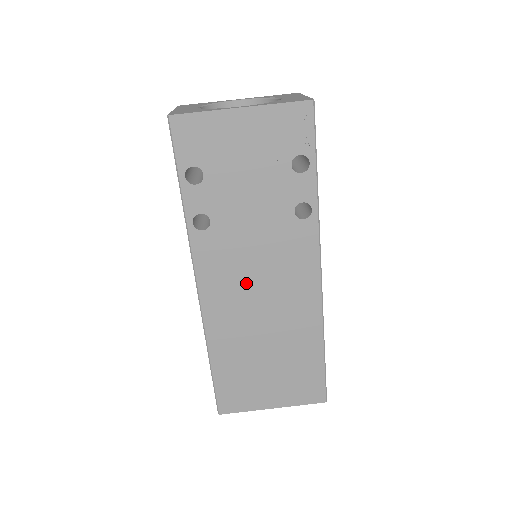
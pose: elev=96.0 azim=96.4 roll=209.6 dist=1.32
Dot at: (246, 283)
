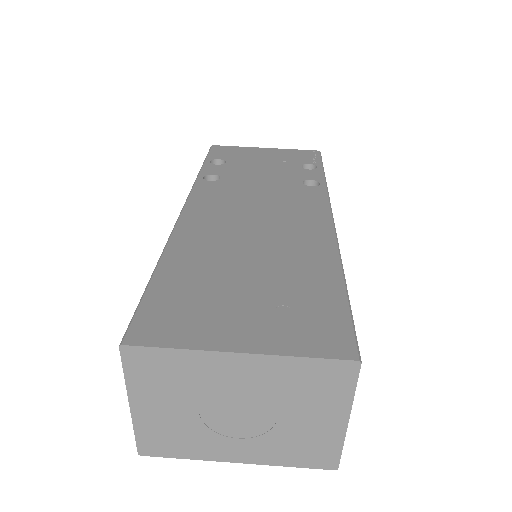
Dot at: (241, 211)
